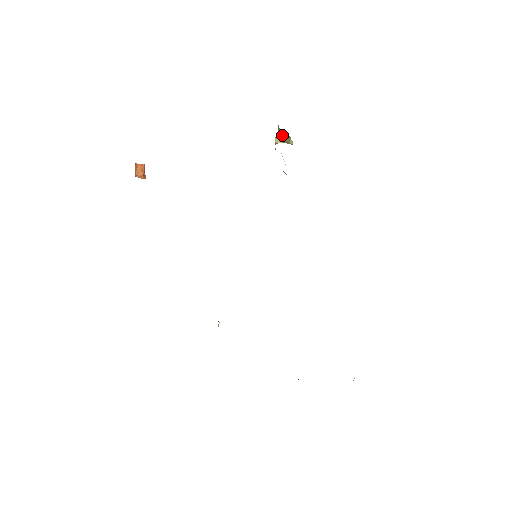
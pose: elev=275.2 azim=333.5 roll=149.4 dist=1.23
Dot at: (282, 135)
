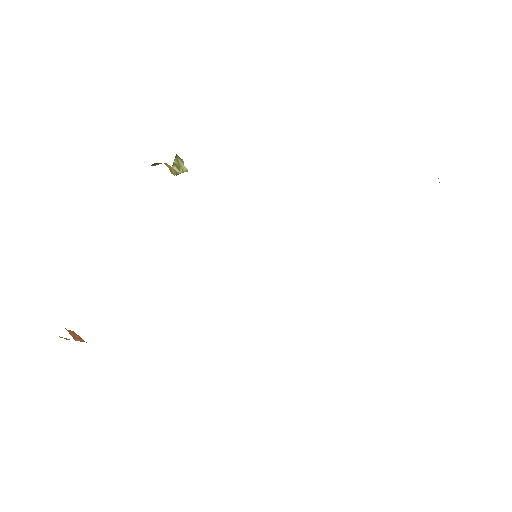
Dot at: (175, 159)
